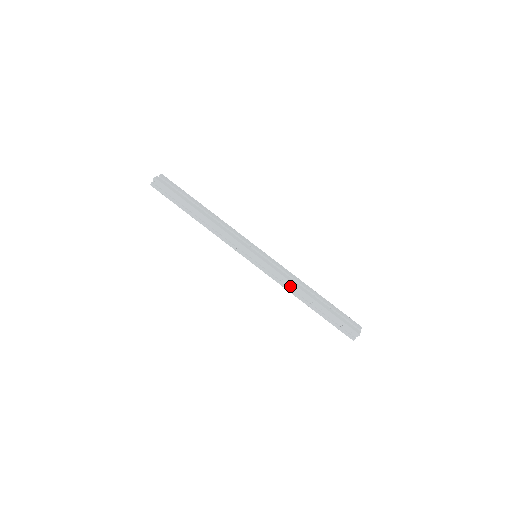
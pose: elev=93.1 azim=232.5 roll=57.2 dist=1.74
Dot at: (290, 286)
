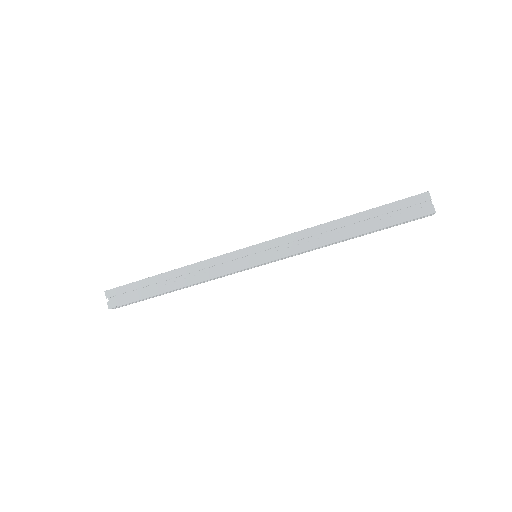
Dot at: occluded
